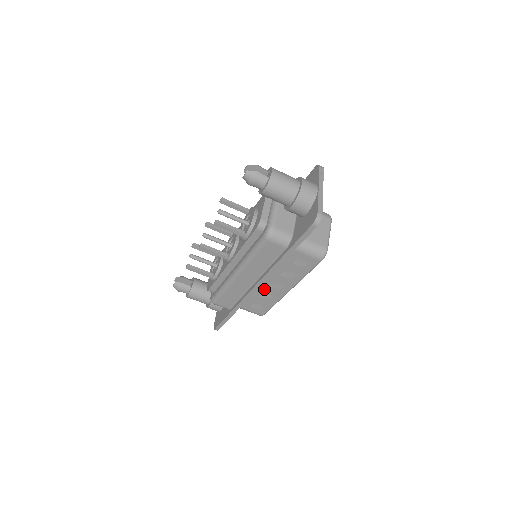
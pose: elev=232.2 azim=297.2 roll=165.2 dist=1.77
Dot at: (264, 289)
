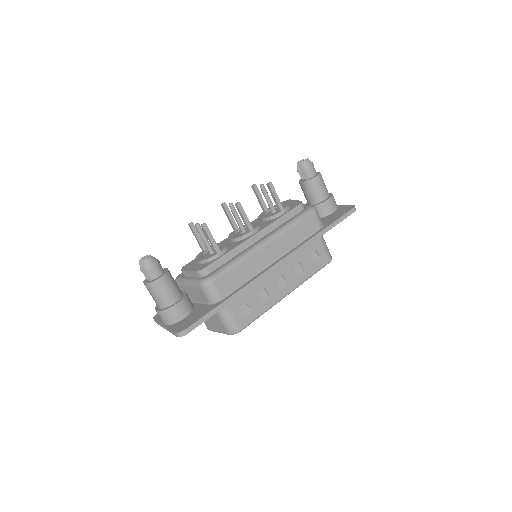
Dot at: (268, 282)
